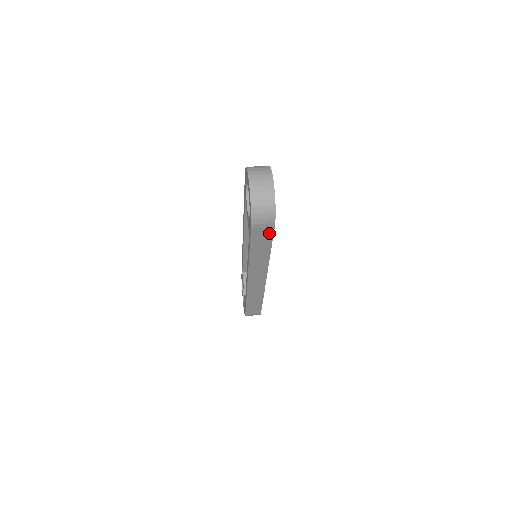
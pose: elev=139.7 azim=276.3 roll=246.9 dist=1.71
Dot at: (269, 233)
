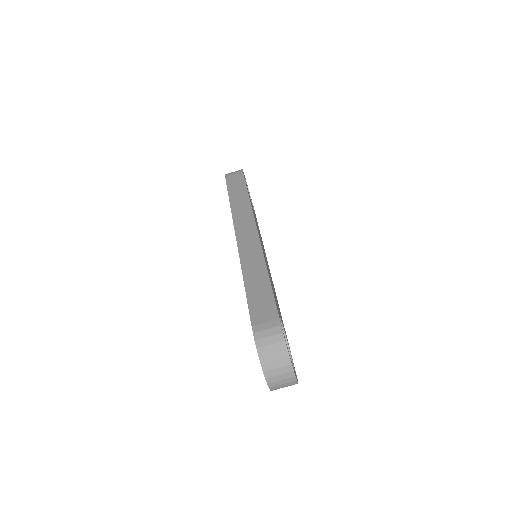
Dot at: occluded
